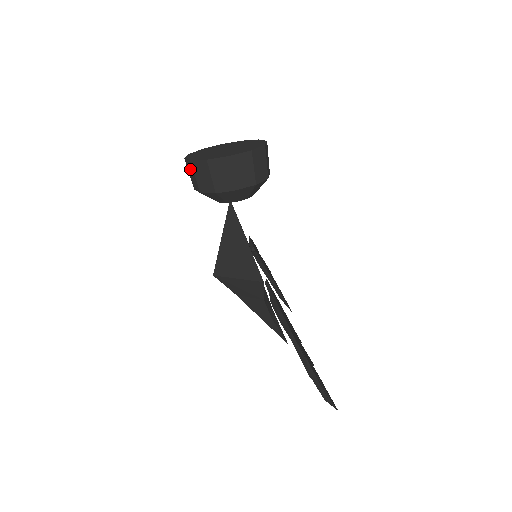
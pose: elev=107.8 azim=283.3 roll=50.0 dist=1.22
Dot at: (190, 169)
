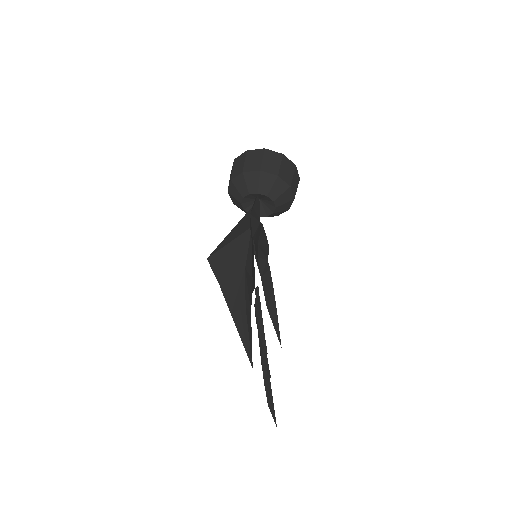
Dot at: occluded
